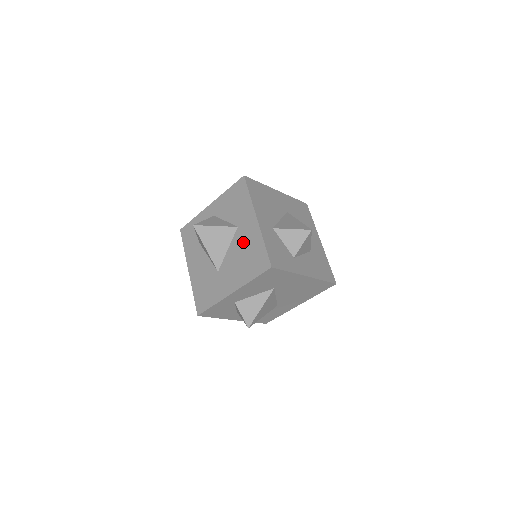
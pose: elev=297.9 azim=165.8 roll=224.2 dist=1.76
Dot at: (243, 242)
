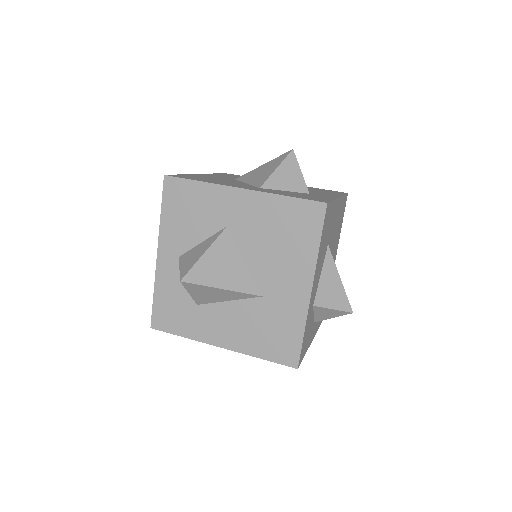
Dot at: (255, 230)
